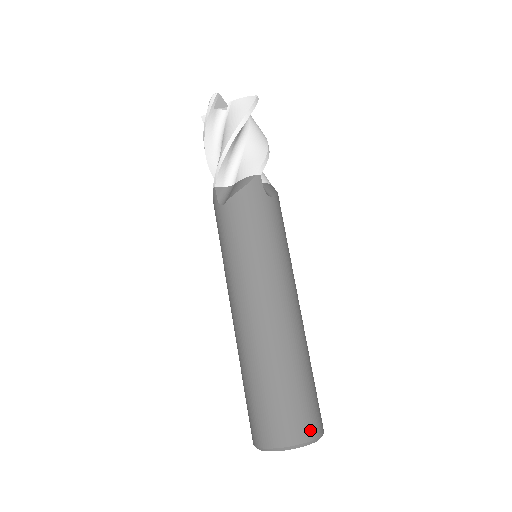
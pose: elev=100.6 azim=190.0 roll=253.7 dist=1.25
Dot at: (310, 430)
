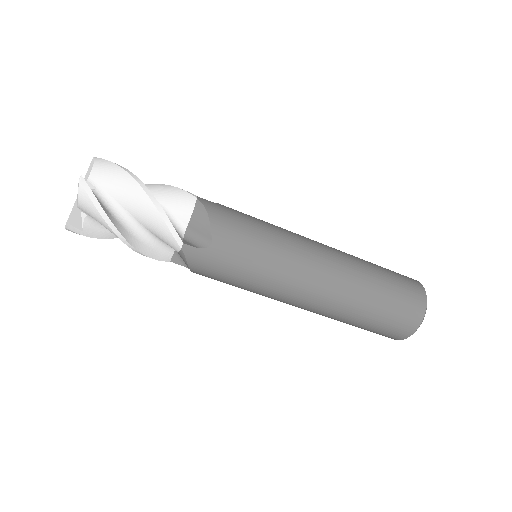
Dot at: (413, 322)
